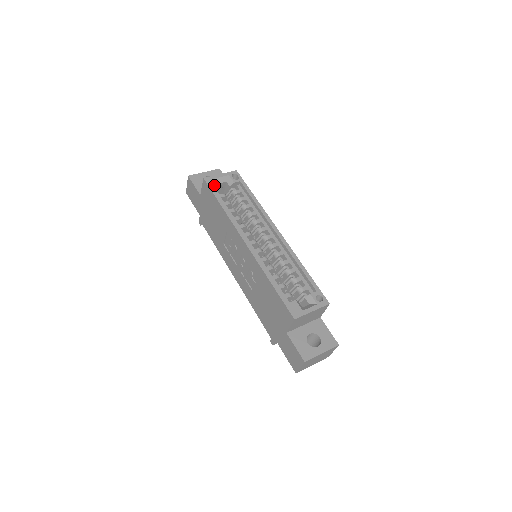
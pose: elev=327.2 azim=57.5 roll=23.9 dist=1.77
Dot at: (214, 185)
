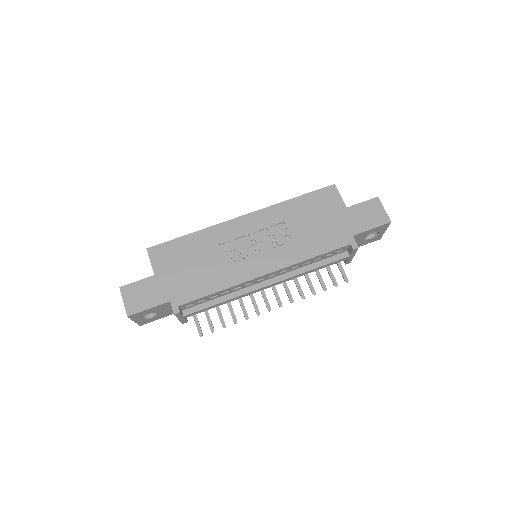
Dot at: occluded
